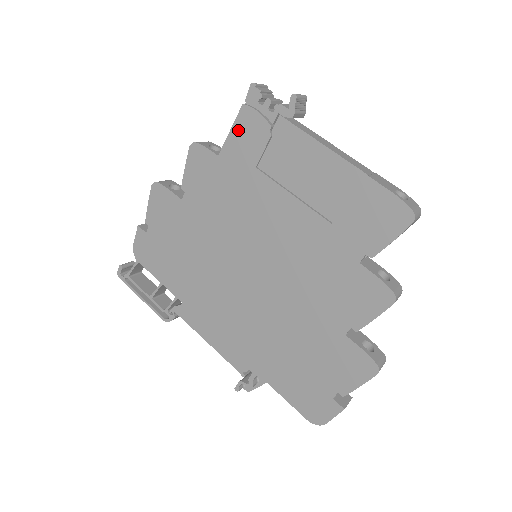
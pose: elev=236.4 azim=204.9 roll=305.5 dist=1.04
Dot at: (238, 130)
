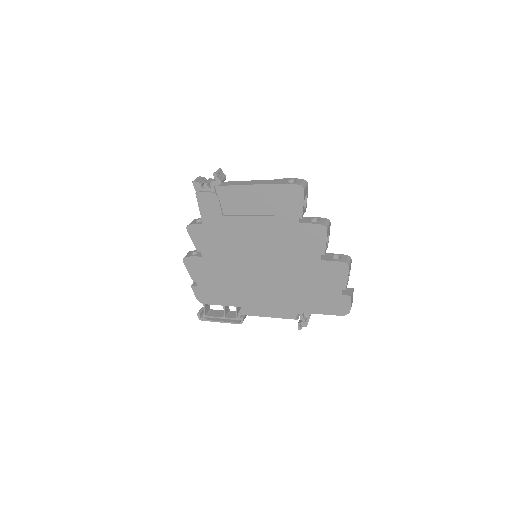
Dot at: (202, 206)
